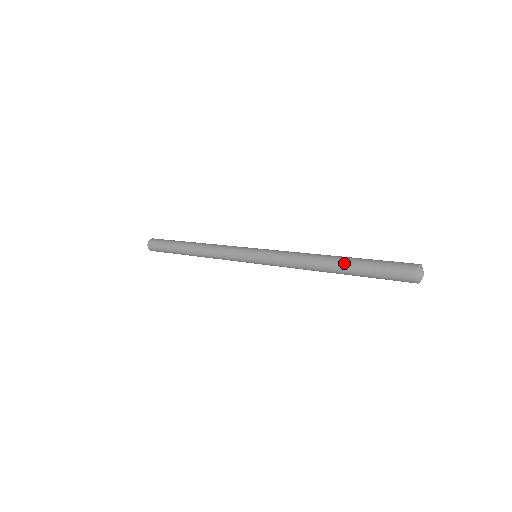
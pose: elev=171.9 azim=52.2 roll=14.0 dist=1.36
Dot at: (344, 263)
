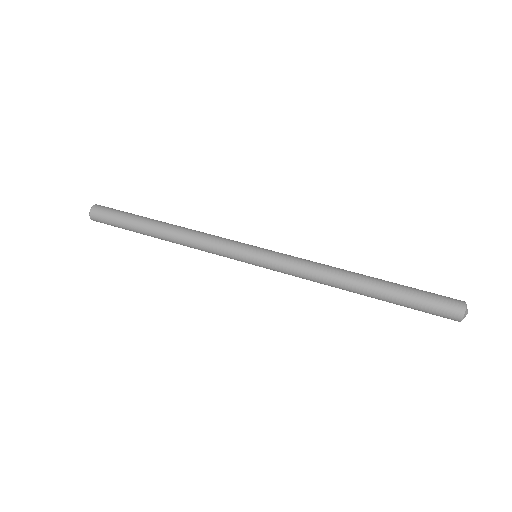
Dot at: (380, 283)
